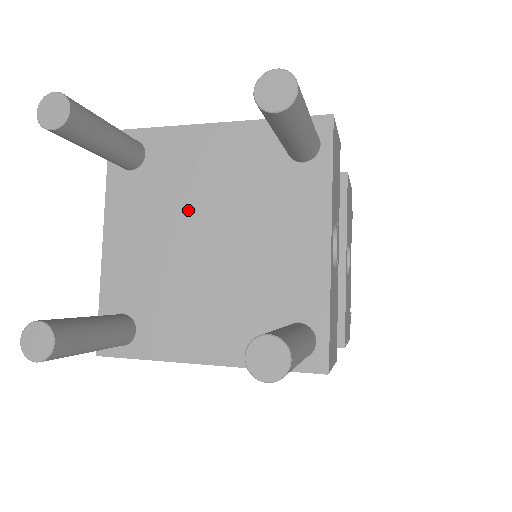
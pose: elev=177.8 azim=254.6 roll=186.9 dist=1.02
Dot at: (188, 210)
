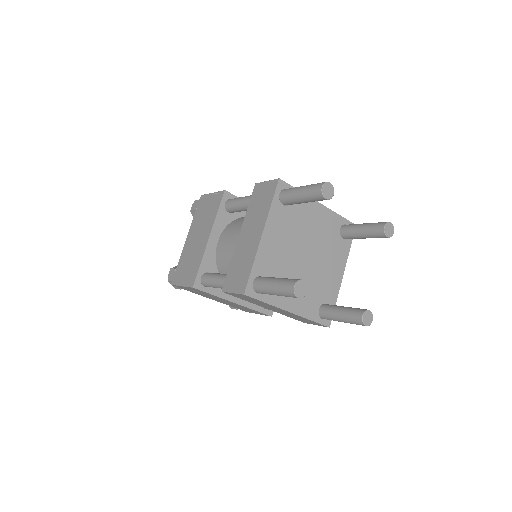
Dot at: (302, 238)
